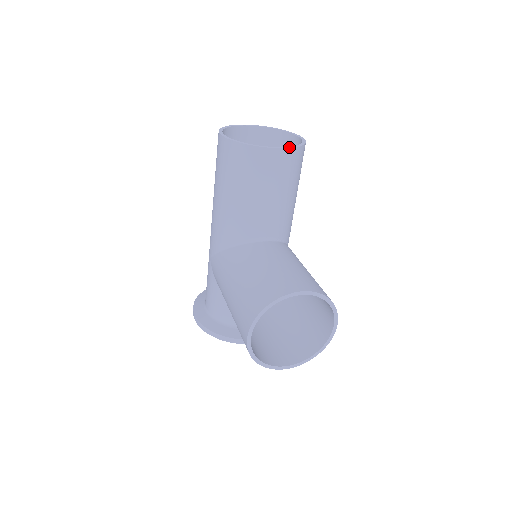
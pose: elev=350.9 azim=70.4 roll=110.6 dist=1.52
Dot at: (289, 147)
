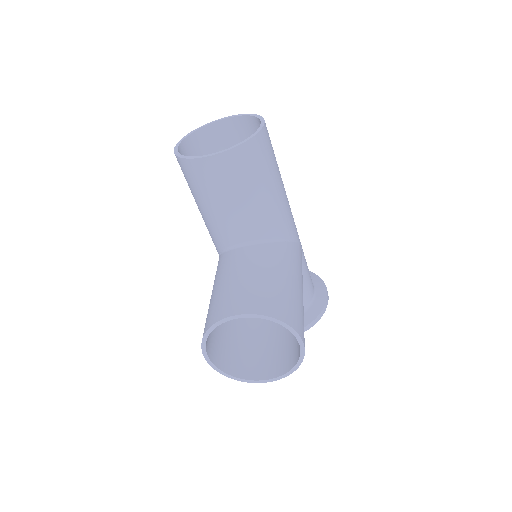
Dot at: (226, 149)
